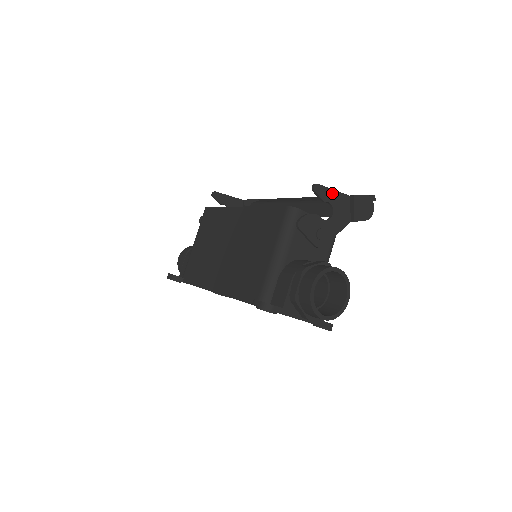
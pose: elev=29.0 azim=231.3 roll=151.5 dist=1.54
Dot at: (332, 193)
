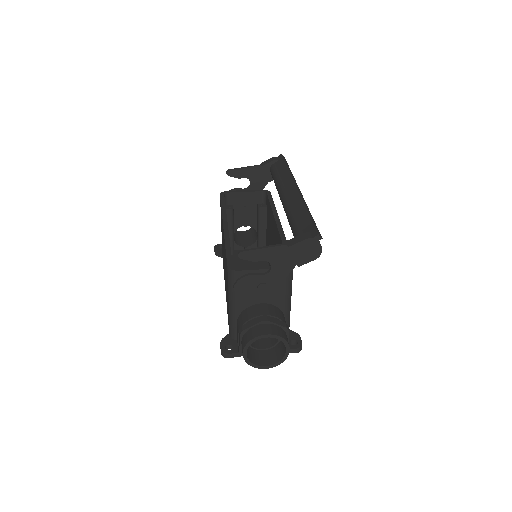
Dot at: (263, 251)
